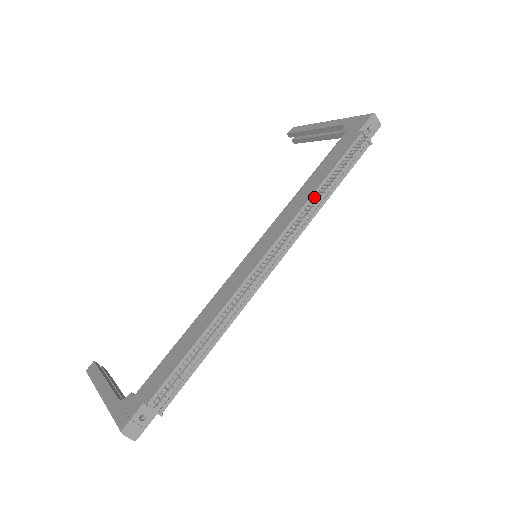
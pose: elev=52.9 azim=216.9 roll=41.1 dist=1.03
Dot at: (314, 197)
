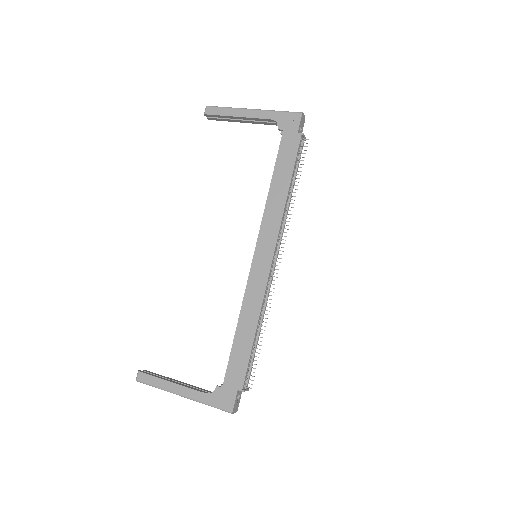
Dot at: (287, 201)
